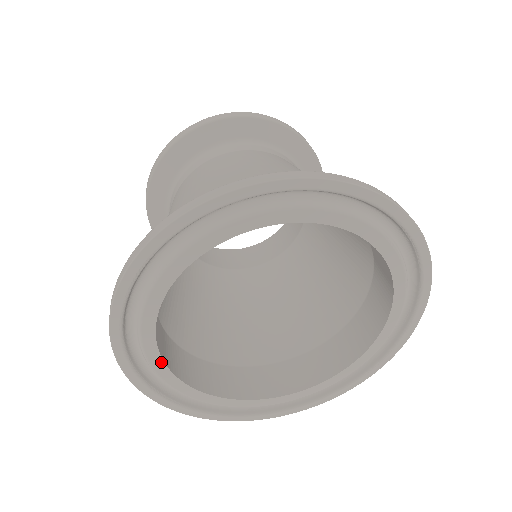
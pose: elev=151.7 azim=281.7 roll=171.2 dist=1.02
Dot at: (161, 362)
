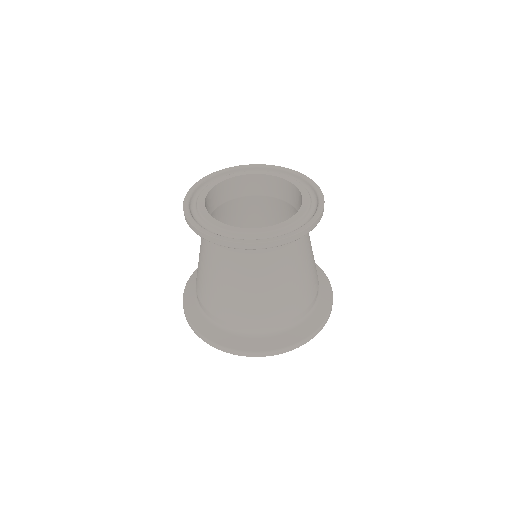
Dot at: occluded
